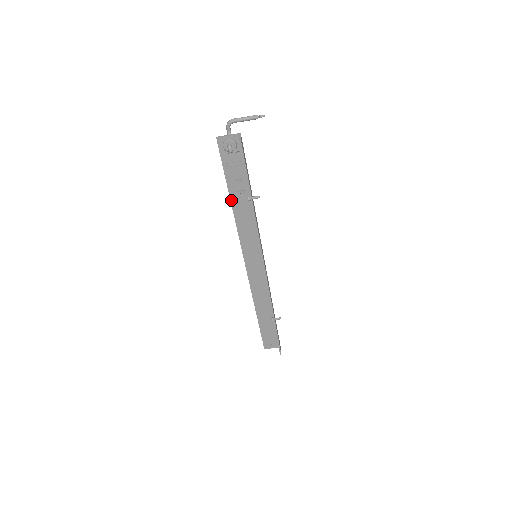
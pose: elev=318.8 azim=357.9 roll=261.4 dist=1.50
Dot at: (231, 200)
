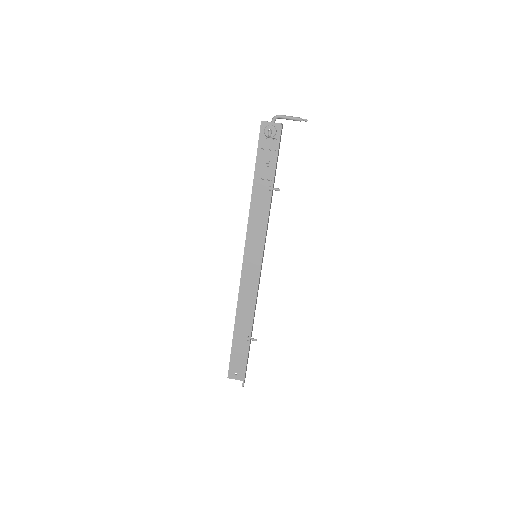
Dot at: (253, 187)
